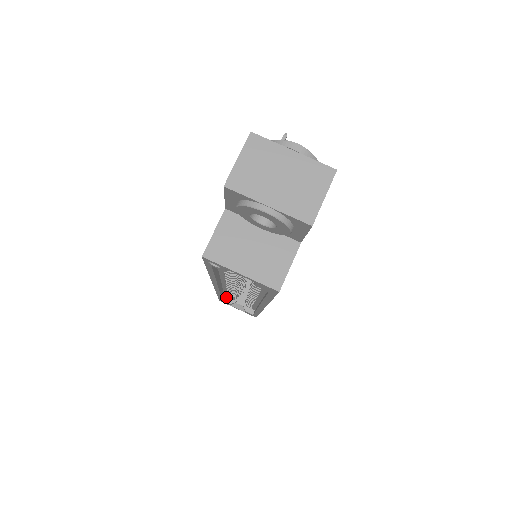
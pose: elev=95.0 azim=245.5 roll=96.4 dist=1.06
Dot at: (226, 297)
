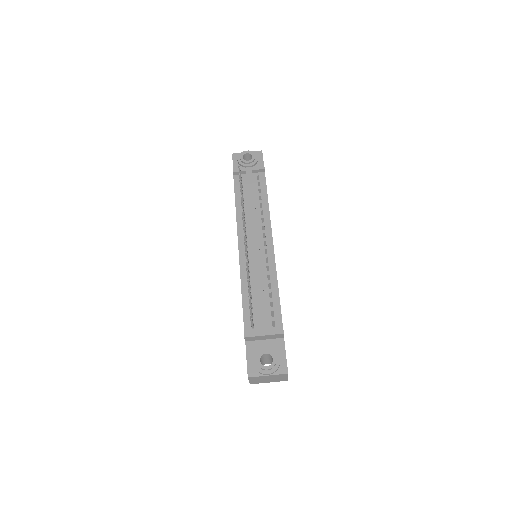
Dot at: occluded
